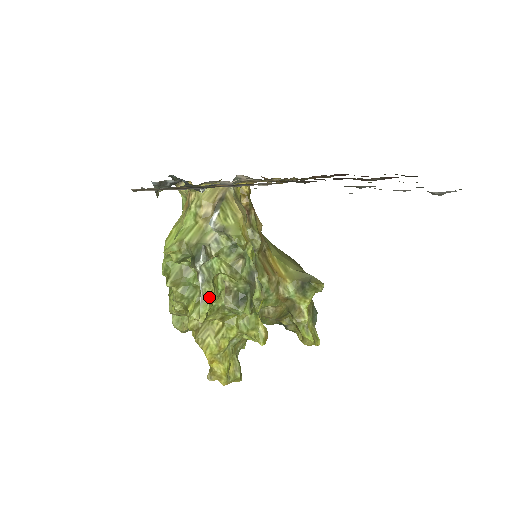
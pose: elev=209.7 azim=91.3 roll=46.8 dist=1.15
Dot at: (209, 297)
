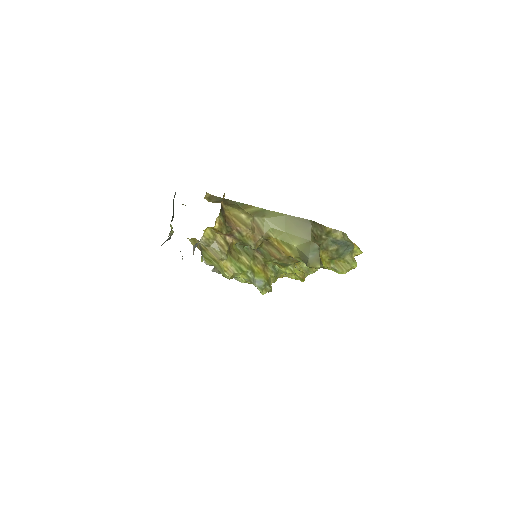
Dot at: (242, 280)
